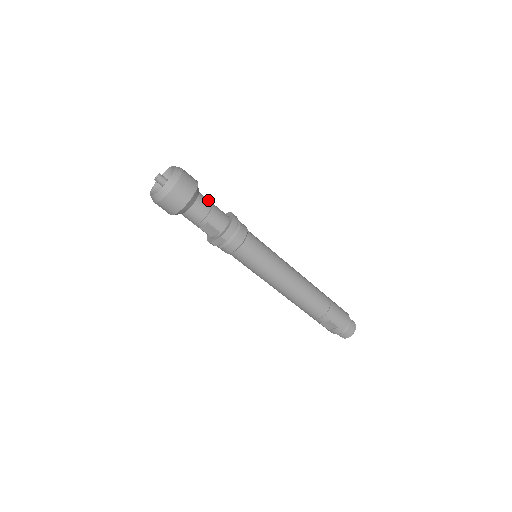
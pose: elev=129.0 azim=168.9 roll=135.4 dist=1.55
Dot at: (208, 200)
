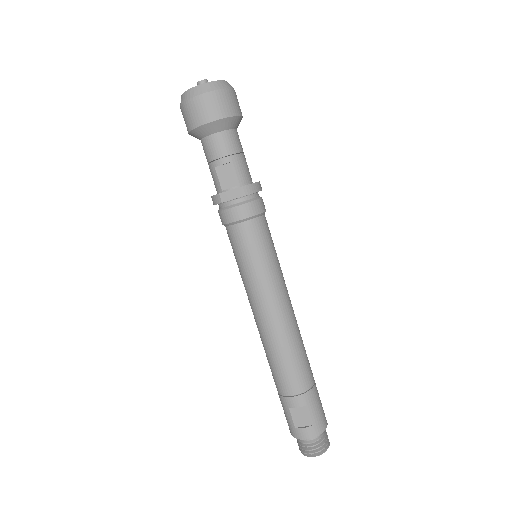
Dot at: occluded
